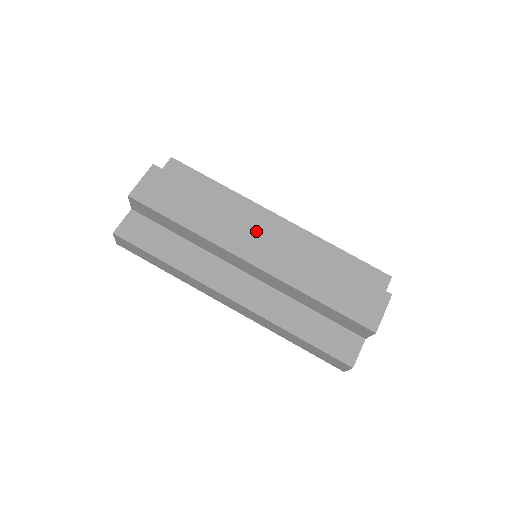
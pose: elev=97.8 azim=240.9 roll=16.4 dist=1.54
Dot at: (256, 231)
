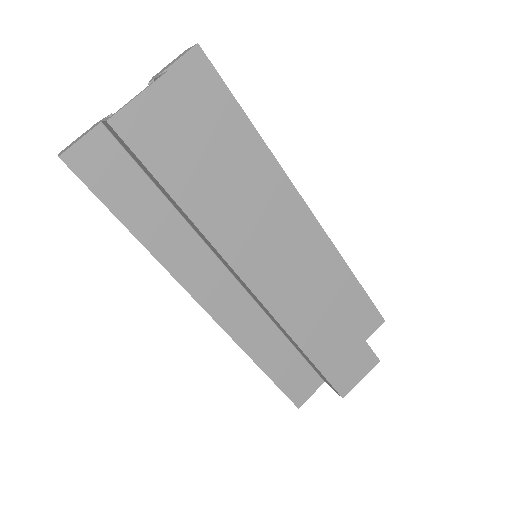
Dot at: (276, 245)
